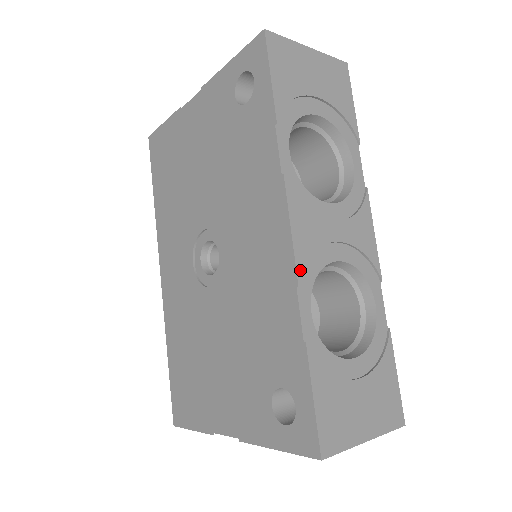
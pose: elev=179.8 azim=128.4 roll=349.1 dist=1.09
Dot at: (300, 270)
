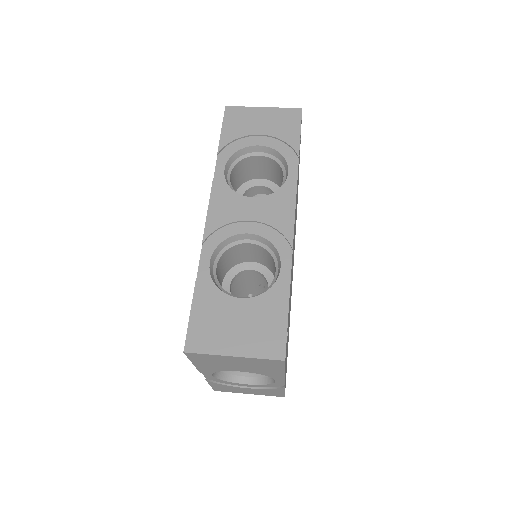
Dot at: (207, 235)
